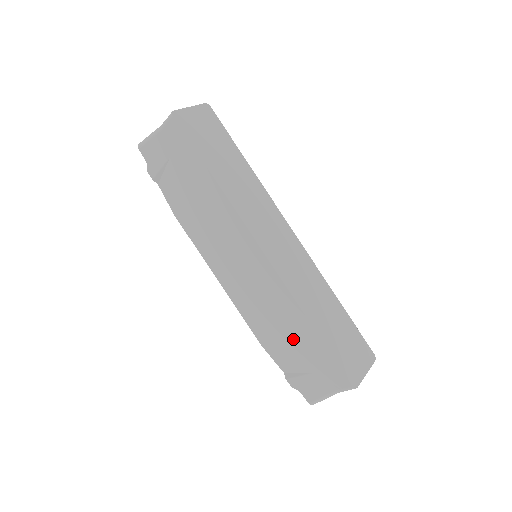
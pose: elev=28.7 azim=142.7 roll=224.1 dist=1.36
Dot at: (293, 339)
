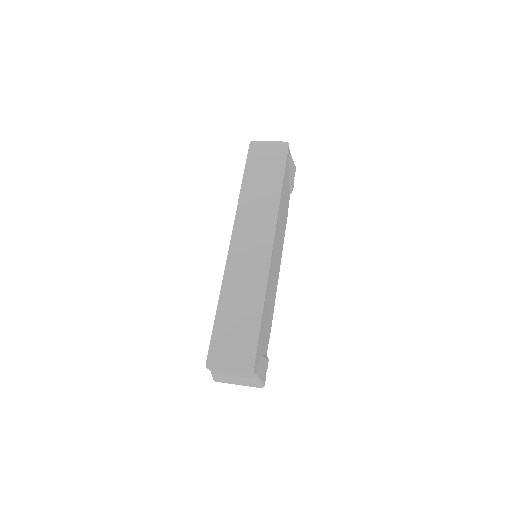
Dot at: occluded
